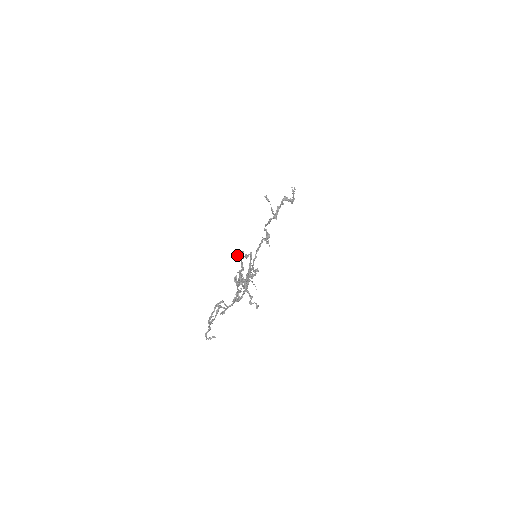
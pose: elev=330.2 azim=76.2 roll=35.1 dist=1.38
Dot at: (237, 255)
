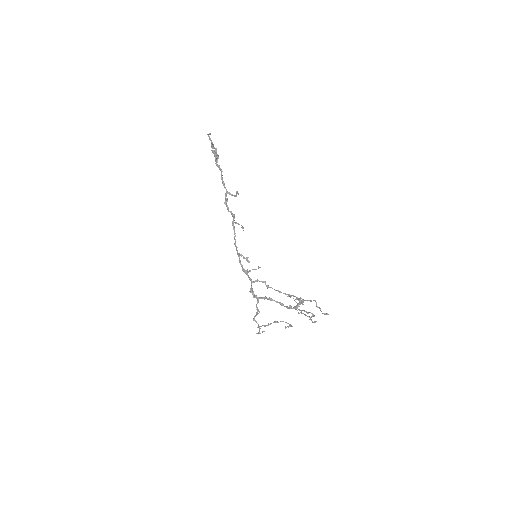
Dot at: occluded
